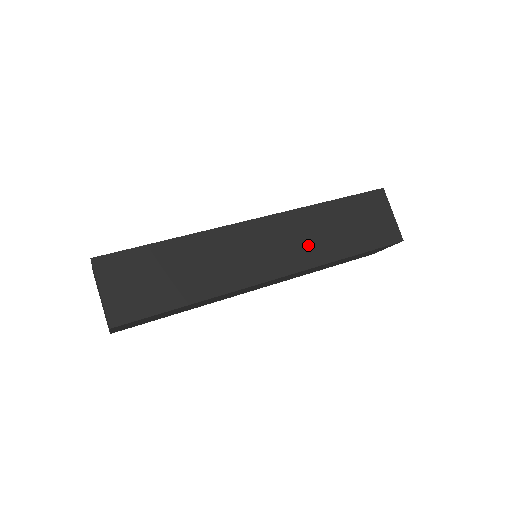
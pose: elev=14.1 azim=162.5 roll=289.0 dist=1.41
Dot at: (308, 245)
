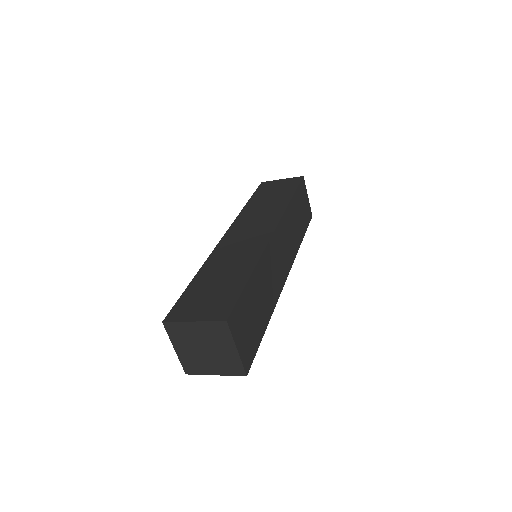
Dot at: (292, 240)
